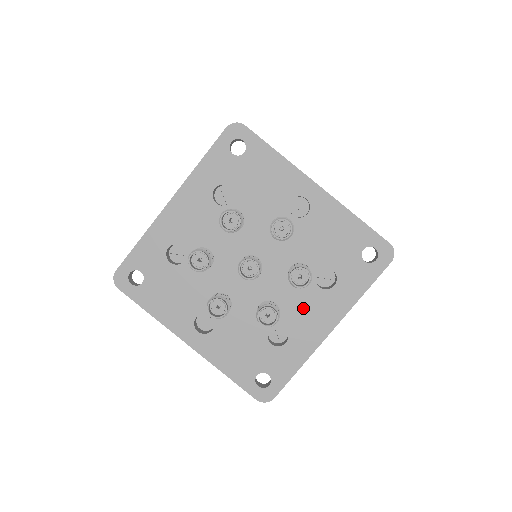
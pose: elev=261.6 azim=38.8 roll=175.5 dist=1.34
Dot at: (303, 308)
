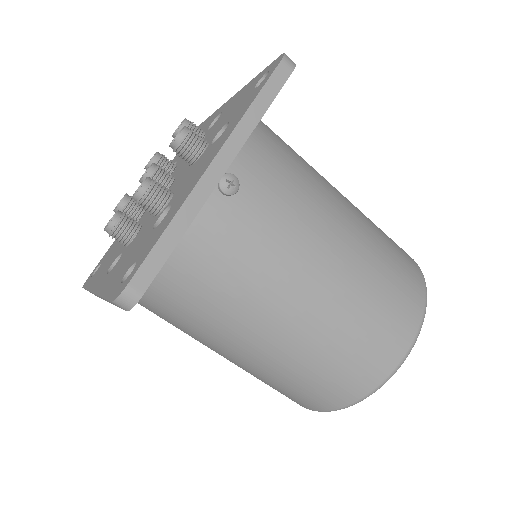
Dot at: (193, 173)
